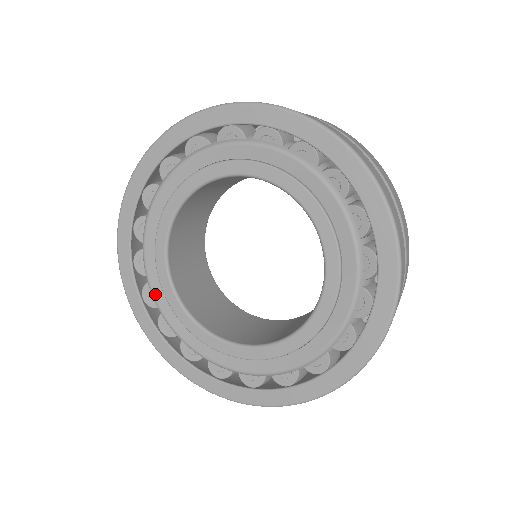
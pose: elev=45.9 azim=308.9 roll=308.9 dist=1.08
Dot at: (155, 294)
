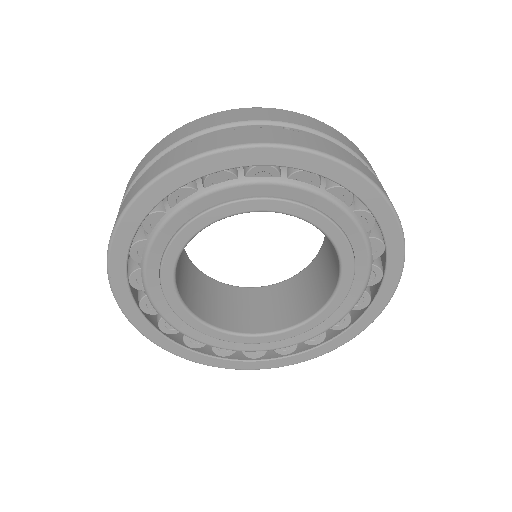
Dot at: (150, 256)
